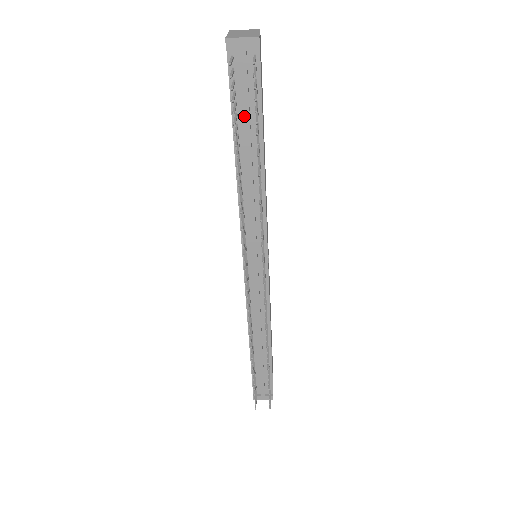
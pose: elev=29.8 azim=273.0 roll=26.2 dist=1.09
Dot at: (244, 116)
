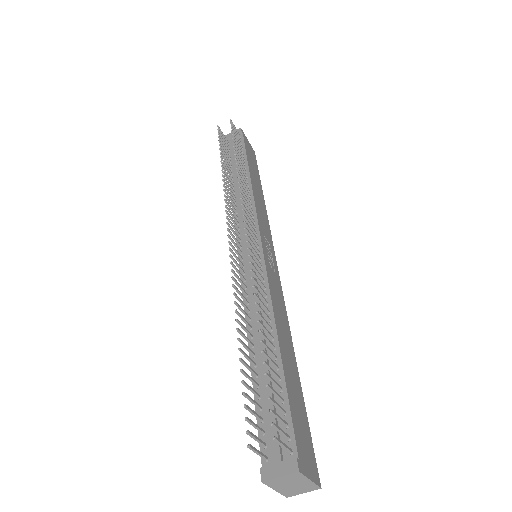
Dot at: (234, 158)
